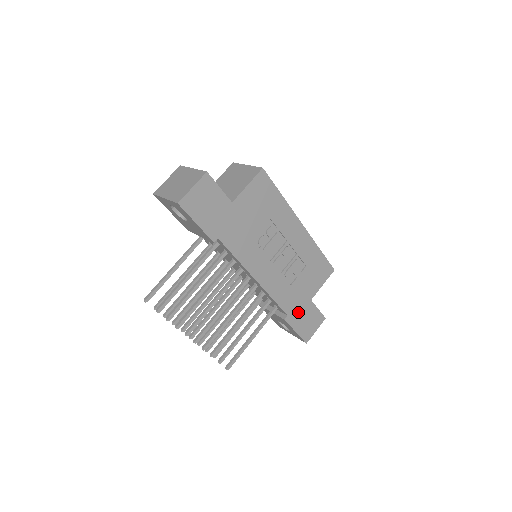
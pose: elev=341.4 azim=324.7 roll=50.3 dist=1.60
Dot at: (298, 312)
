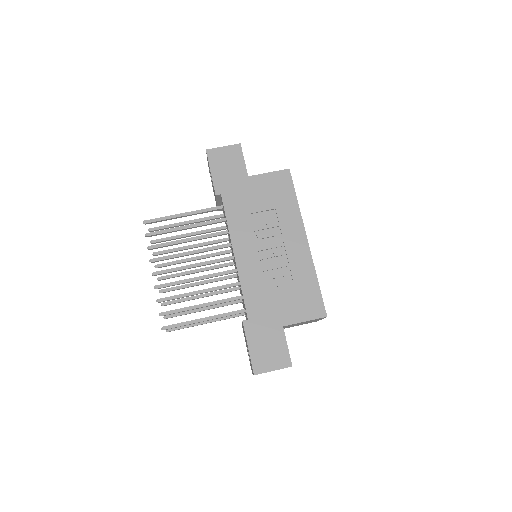
Dot at: (262, 327)
